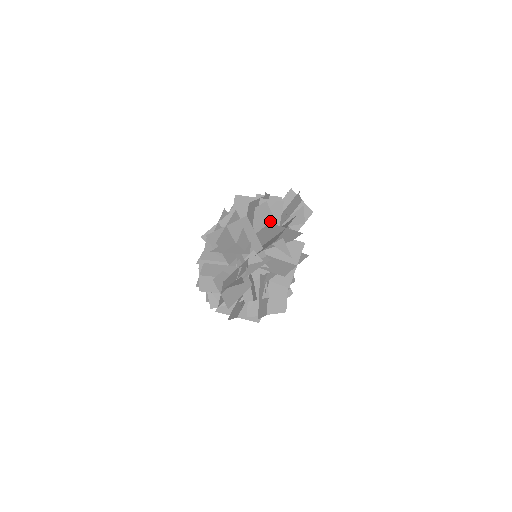
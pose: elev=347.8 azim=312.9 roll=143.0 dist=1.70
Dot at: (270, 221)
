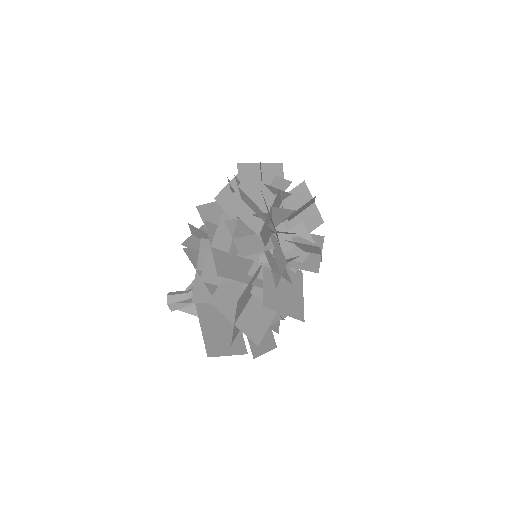
Dot at: occluded
